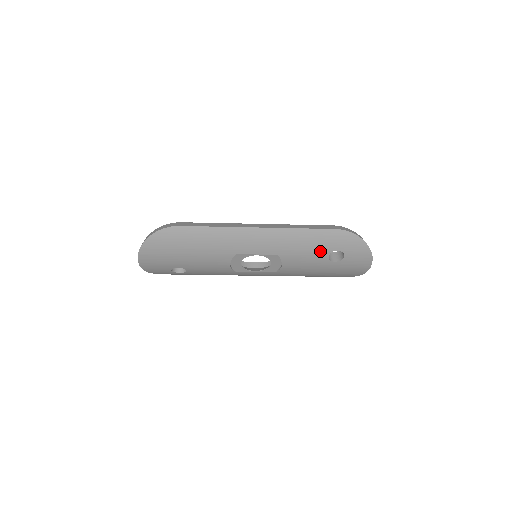
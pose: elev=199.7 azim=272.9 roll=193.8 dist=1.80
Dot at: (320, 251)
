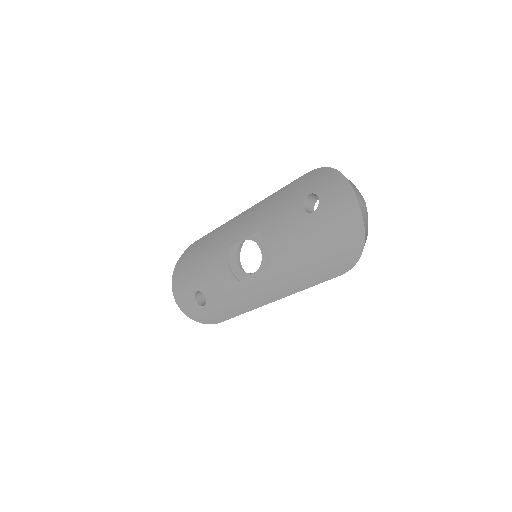
Dot at: (294, 205)
